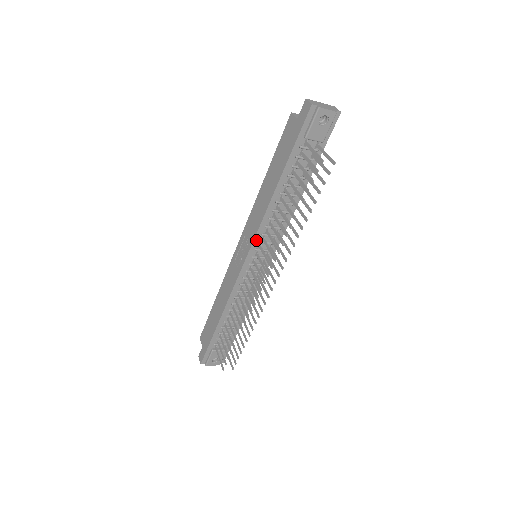
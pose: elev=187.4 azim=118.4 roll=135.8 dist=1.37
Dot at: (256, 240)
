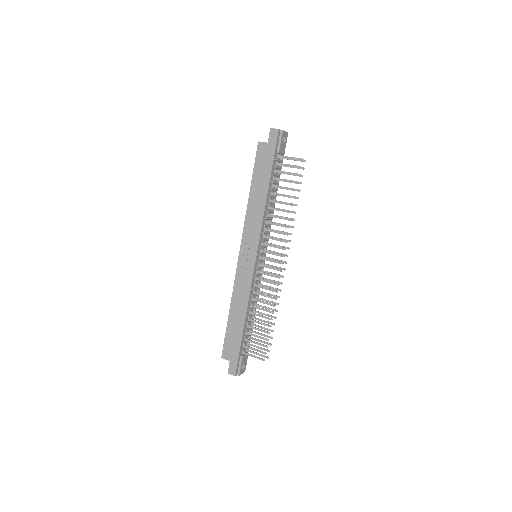
Dot at: (260, 239)
